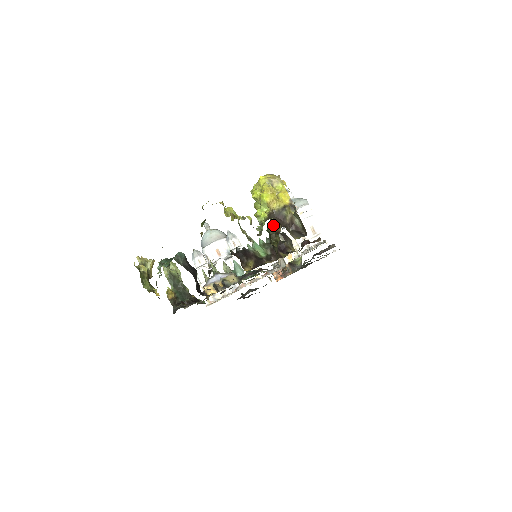
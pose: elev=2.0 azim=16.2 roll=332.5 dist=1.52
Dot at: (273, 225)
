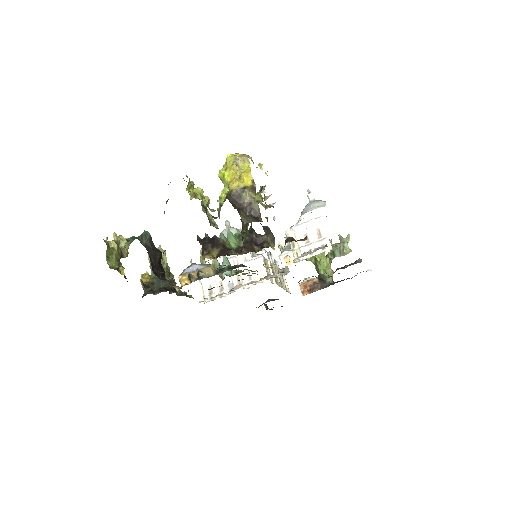
Dot at: occluded
